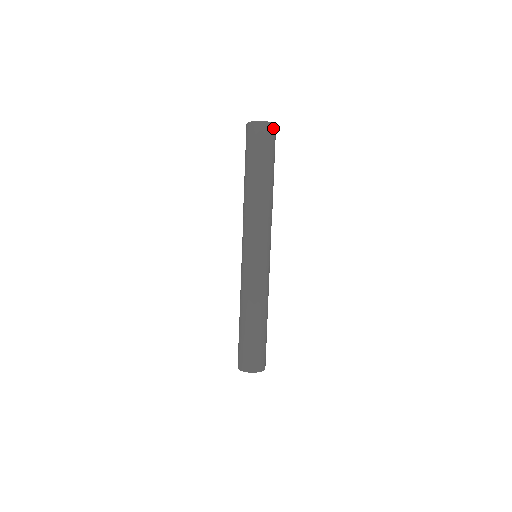
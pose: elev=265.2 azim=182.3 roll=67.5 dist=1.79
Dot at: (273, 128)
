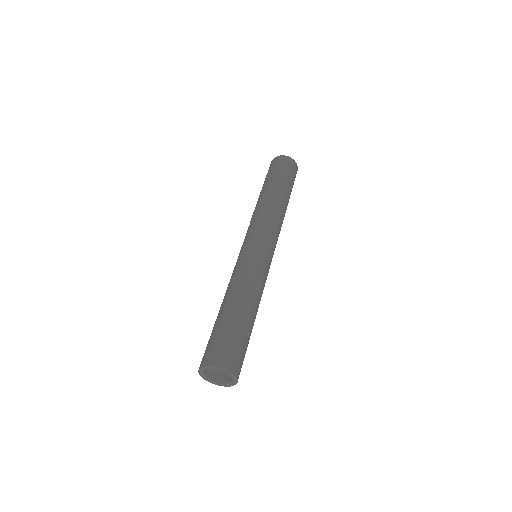
Dot at: (294, 163)
